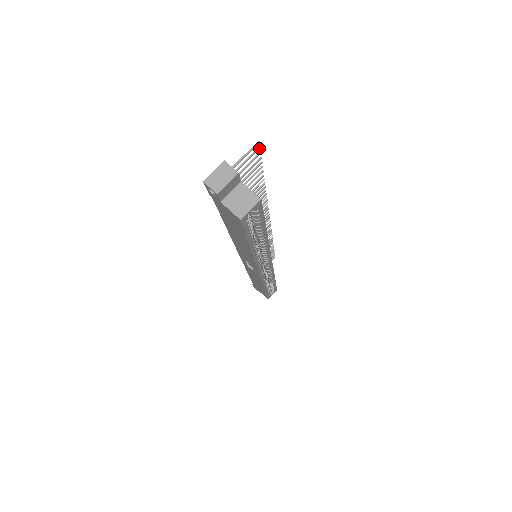
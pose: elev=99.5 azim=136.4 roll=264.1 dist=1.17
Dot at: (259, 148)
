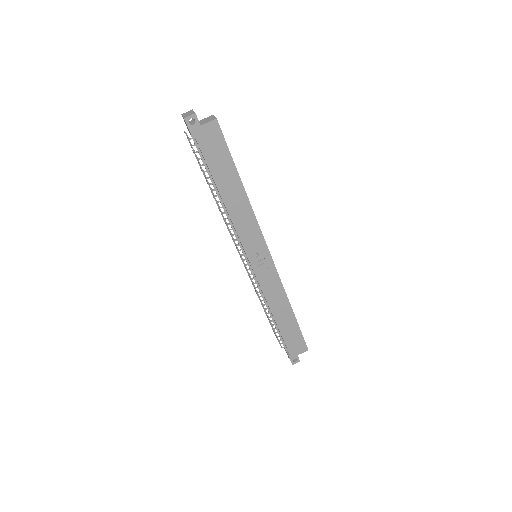
Dot at: occluded
